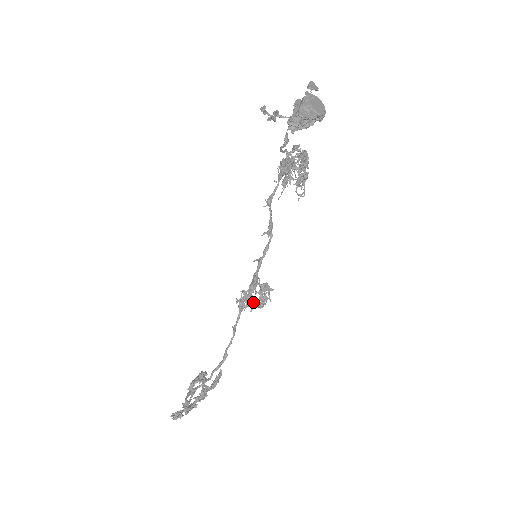
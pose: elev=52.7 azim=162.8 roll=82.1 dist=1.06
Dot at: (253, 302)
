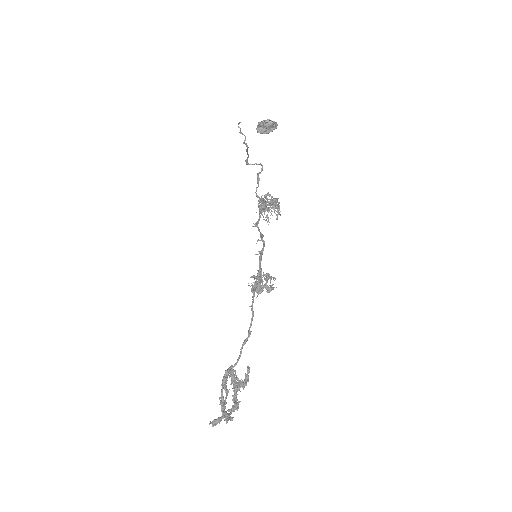
Dot at: (262, 280)
